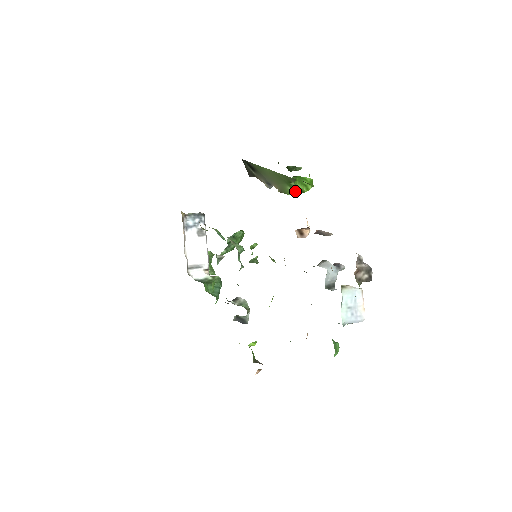
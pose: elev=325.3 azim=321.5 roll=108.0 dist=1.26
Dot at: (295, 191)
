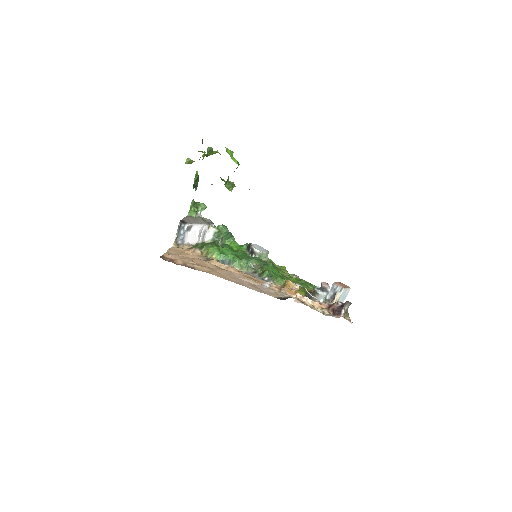
Dot at: occluded
